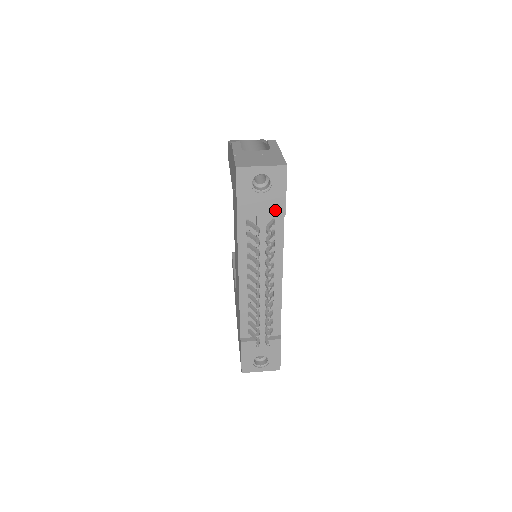
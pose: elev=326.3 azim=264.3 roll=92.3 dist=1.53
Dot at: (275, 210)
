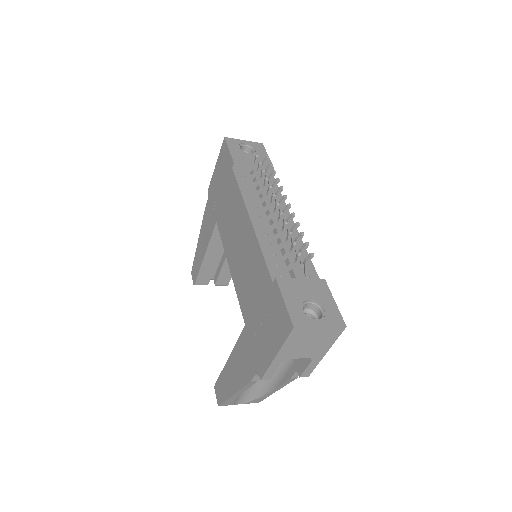
Dot at: occluded
